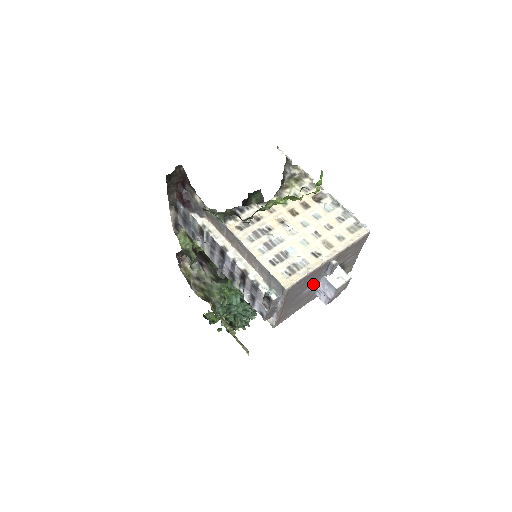
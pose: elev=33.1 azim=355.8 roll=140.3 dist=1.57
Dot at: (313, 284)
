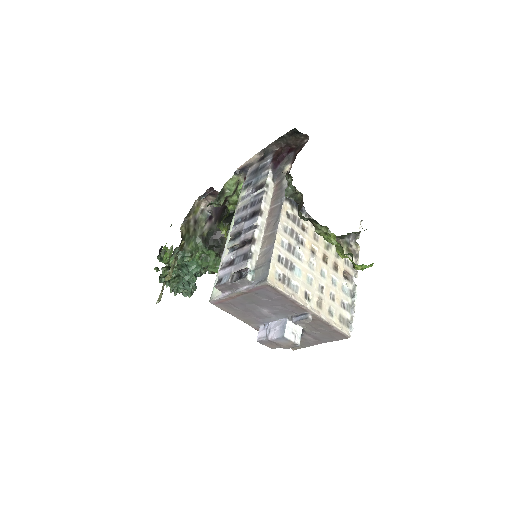
Dot at: (274, 313)
